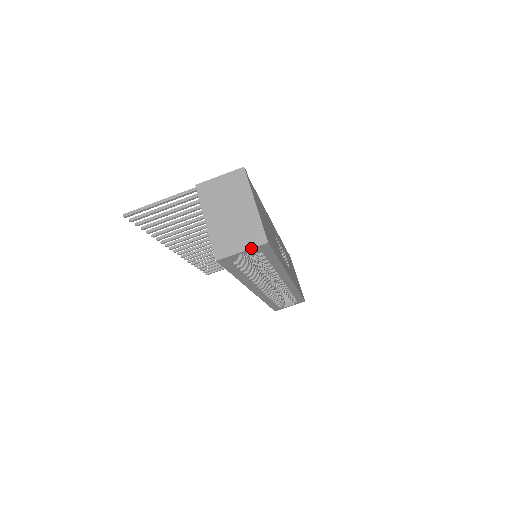
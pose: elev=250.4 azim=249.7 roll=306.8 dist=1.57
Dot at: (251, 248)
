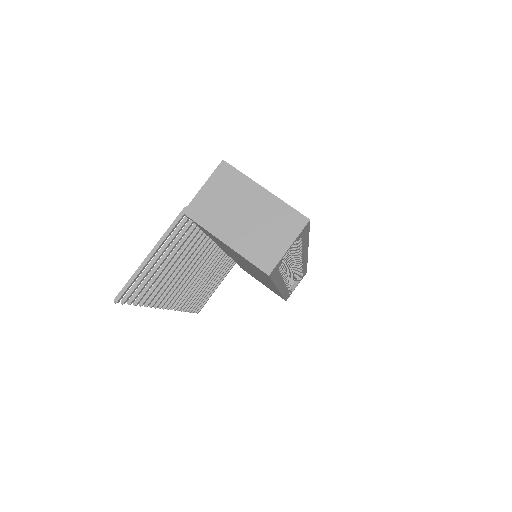
Dot at: (296, 237)
